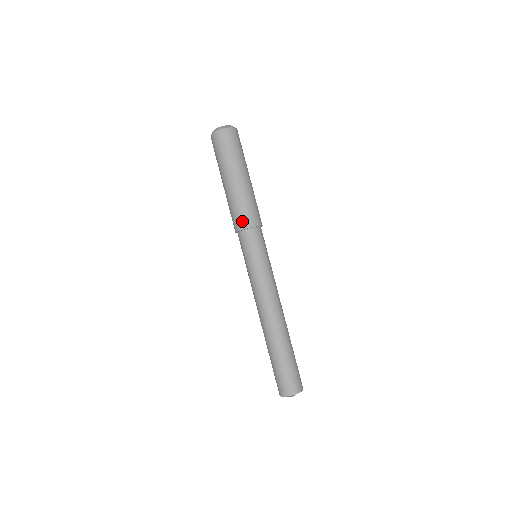
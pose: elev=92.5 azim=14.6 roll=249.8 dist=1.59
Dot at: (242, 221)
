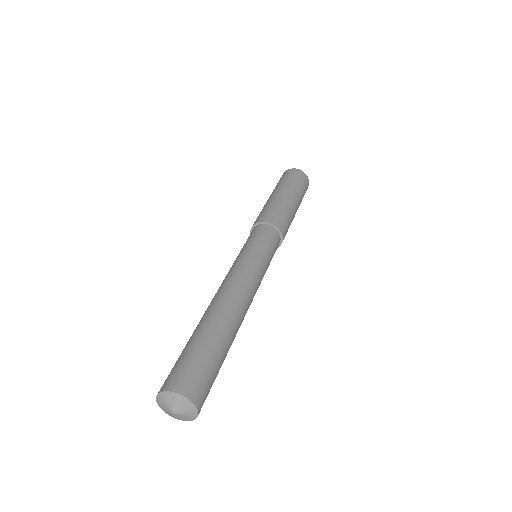
Dot at: (266, 216)
